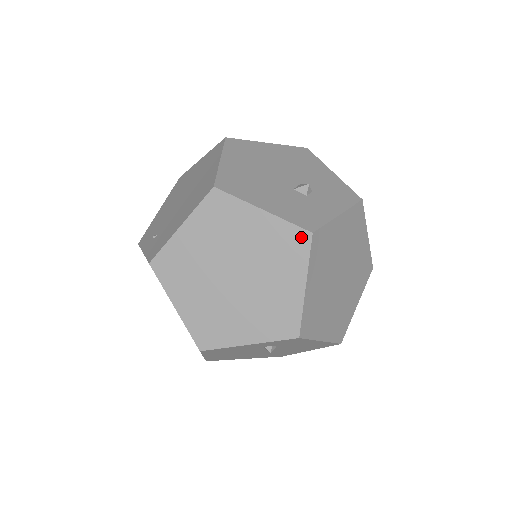
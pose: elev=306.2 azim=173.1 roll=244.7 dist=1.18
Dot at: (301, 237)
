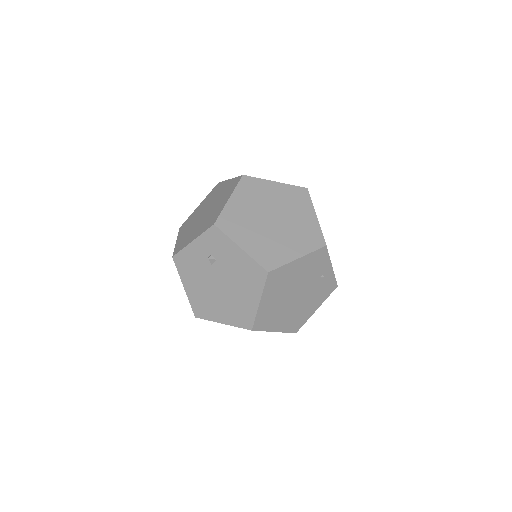
Dot at: (238, 179)
